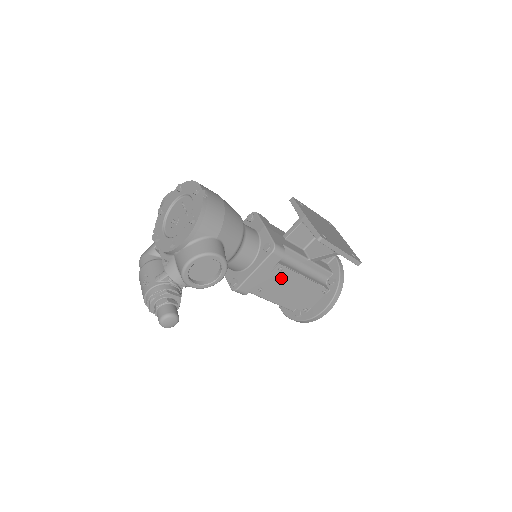
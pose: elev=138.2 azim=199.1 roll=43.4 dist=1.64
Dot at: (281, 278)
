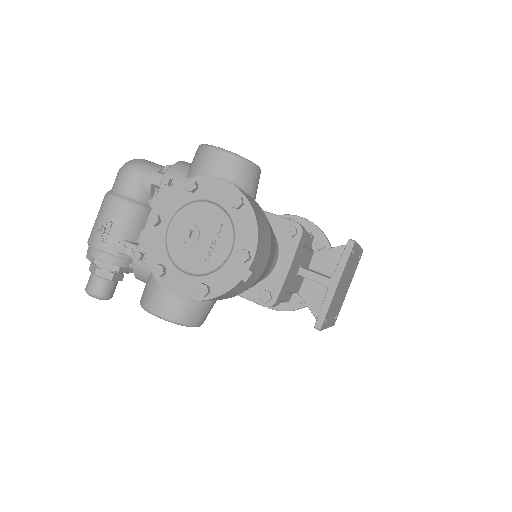
Dot at: occluded
